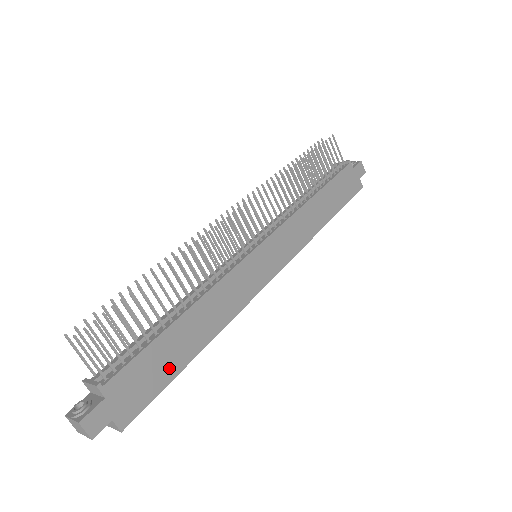
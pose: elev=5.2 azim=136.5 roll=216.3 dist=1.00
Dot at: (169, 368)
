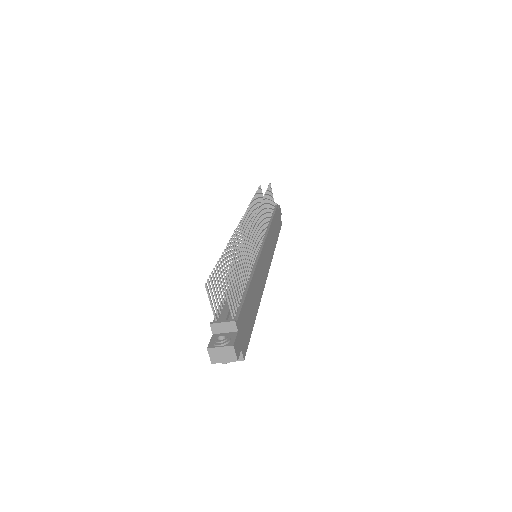
Dot at: (251, 320)
